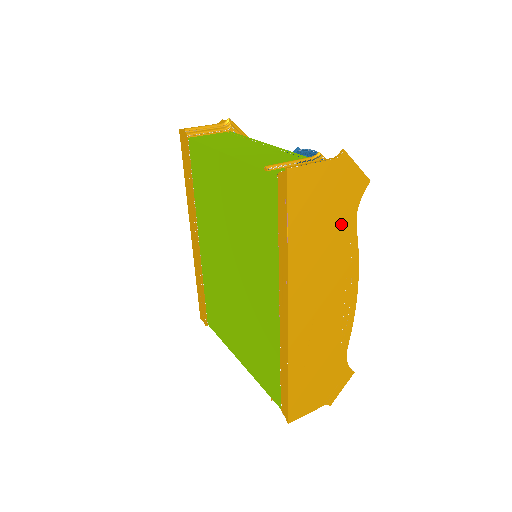
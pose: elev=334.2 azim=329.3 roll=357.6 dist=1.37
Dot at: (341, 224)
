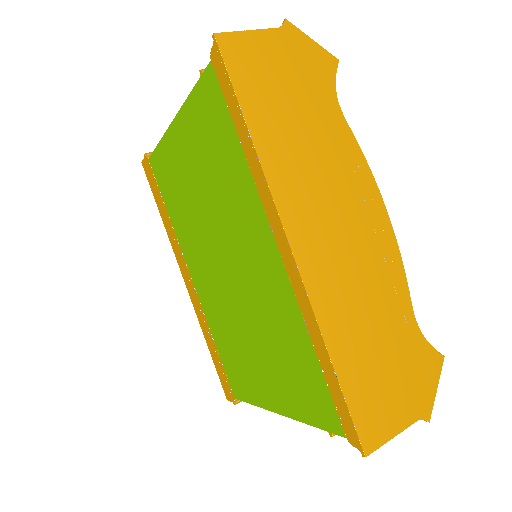
Dot at: (320, 113)
